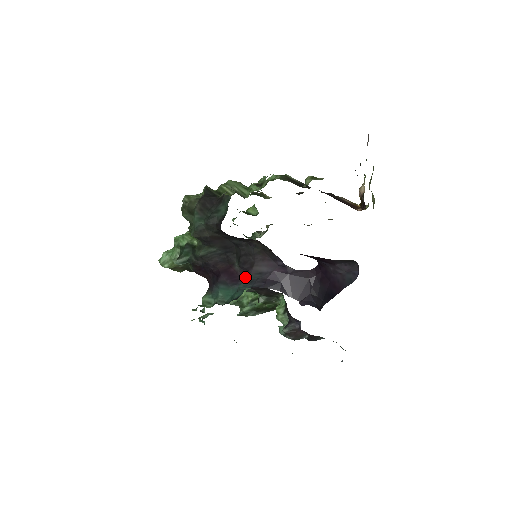
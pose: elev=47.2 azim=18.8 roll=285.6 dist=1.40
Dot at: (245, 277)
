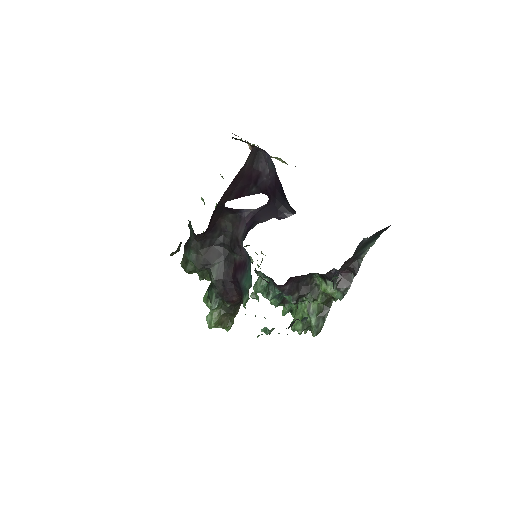
Dot at: (245, 255)
